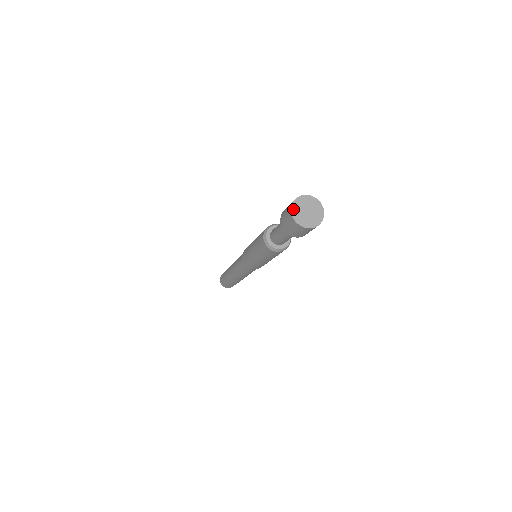
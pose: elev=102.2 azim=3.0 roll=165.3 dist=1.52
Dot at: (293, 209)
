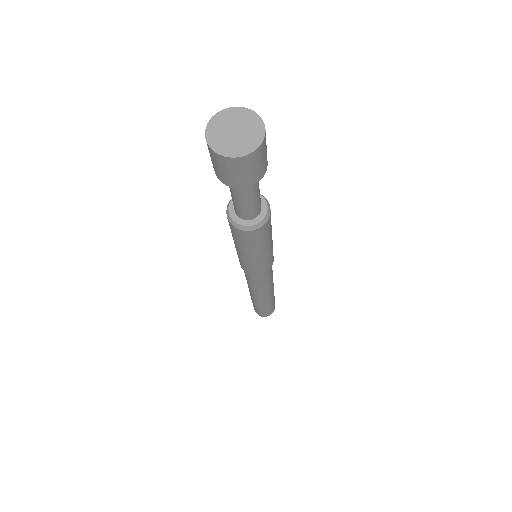
Dot at: (217, 116)
